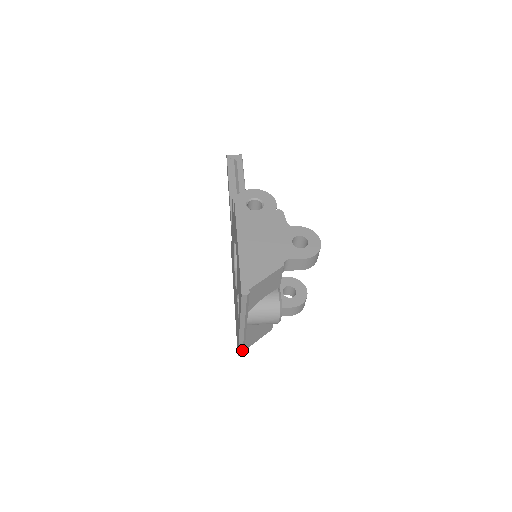
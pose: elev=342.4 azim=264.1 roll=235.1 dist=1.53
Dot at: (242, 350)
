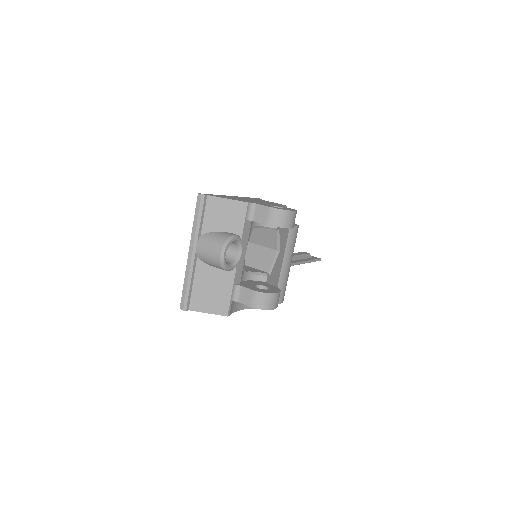
Dot at: (185, 297)
